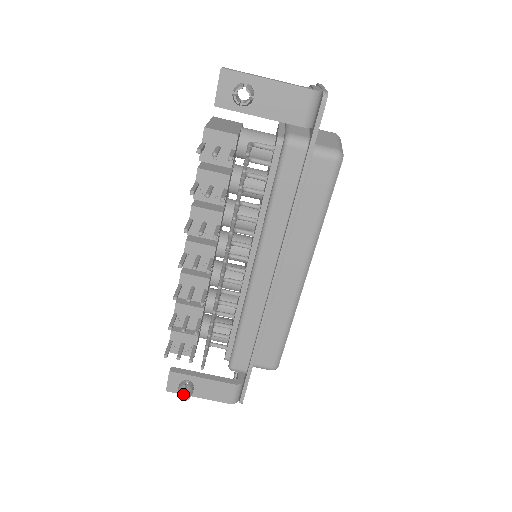
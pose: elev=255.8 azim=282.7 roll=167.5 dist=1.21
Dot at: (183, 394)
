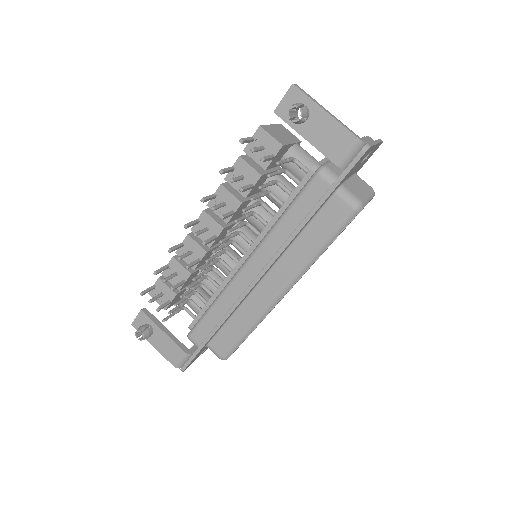
Dot at: (141, 334)
